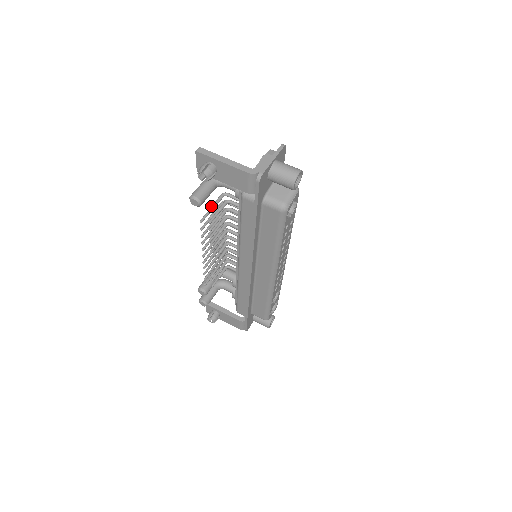
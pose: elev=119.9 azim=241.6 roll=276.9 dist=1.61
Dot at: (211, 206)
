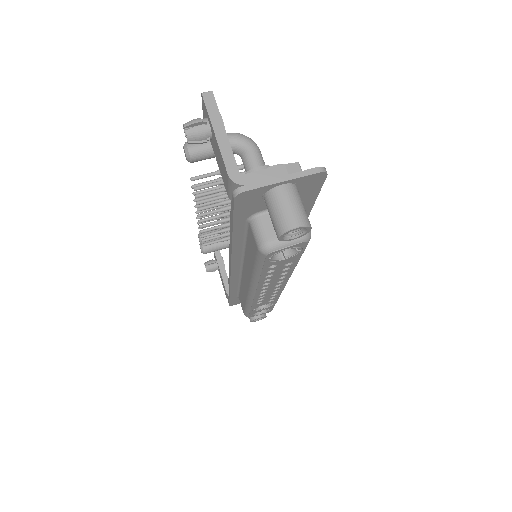
Dot at: occluded
